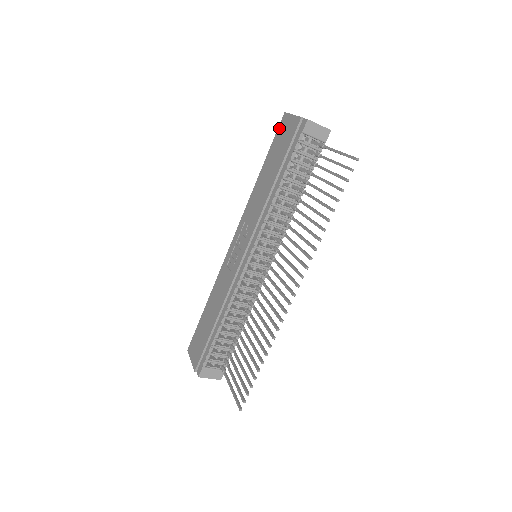
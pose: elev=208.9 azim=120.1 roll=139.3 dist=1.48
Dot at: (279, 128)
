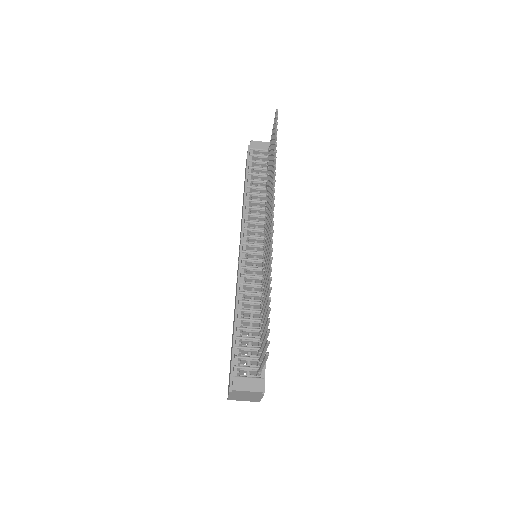
Dot at: occluded
